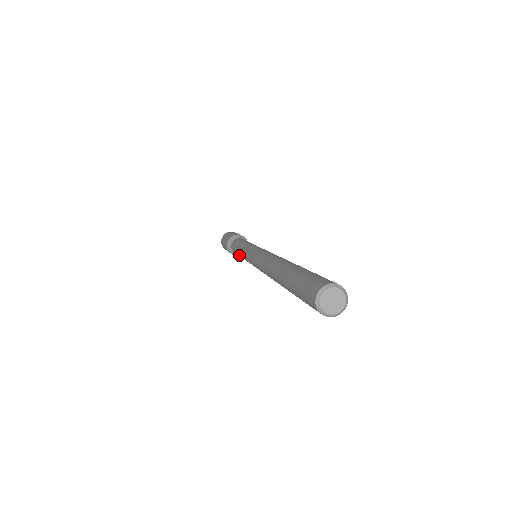
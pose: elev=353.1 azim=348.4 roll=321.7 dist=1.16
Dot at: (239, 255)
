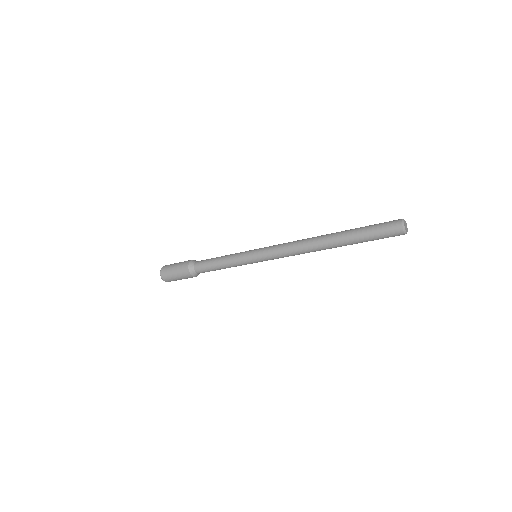
Dot at: (221, 259)
